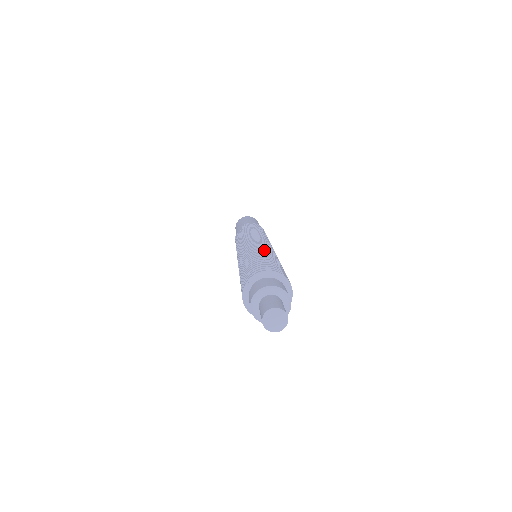
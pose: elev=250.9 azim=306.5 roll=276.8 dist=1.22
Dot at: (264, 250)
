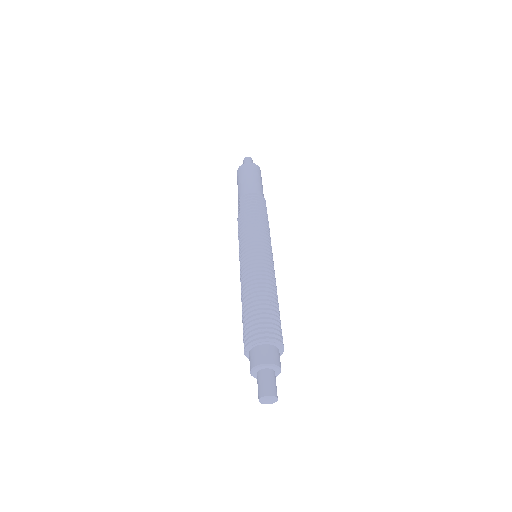
Dot at: (254, 284)
